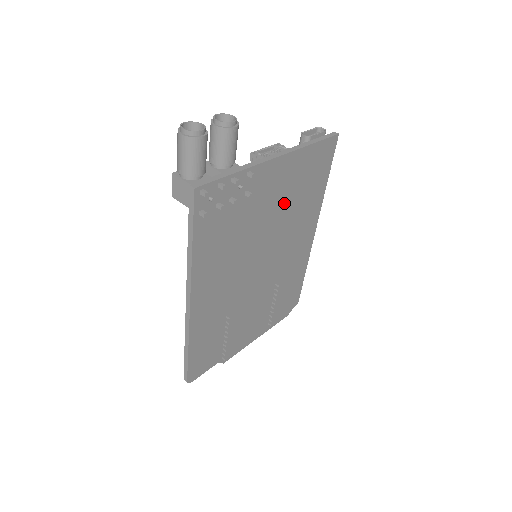
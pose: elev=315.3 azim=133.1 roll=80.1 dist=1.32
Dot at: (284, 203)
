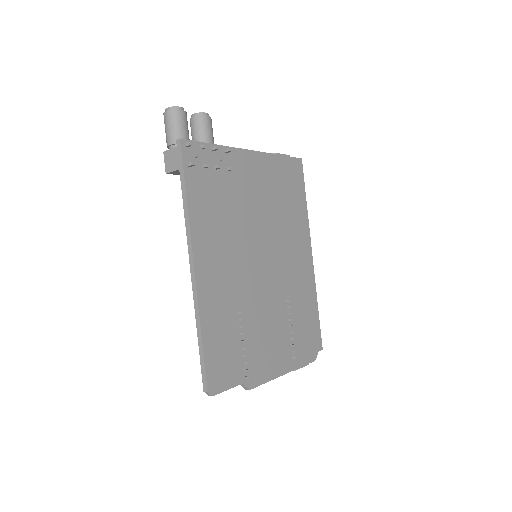
Dot at: (269, 202)
